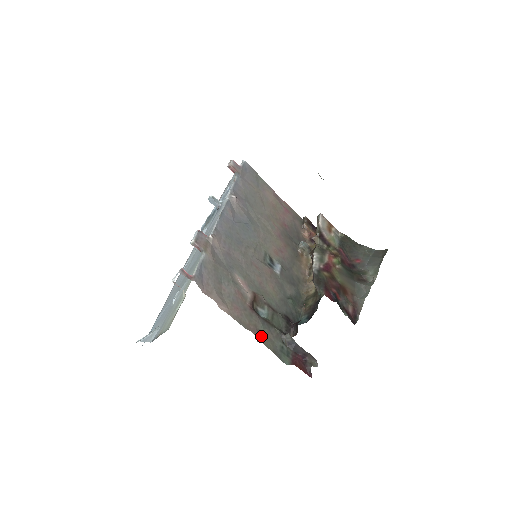
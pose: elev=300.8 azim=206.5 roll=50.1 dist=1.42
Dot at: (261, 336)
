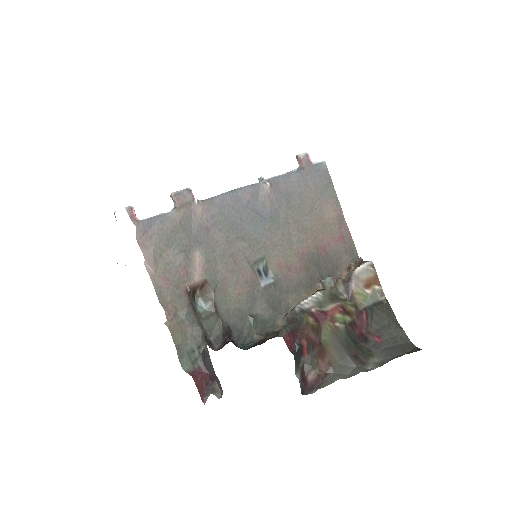
Dot at: (174, 322)
